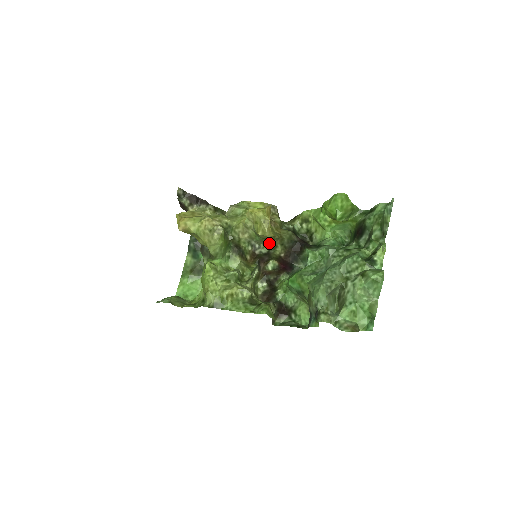
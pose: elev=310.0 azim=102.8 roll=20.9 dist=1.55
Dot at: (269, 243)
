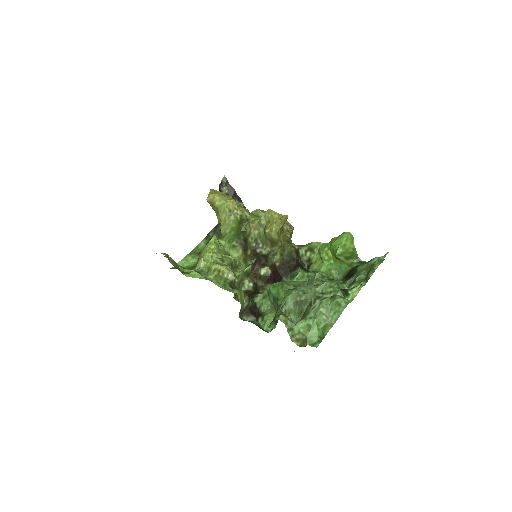
Dot at: (271, 247)
